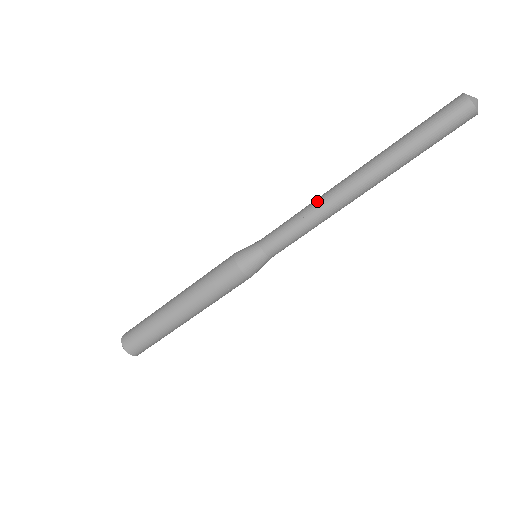
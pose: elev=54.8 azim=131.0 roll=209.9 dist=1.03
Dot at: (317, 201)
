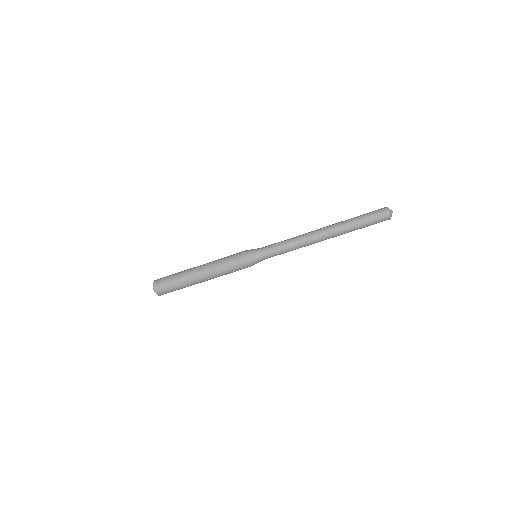
Dot at: (300, 236)
